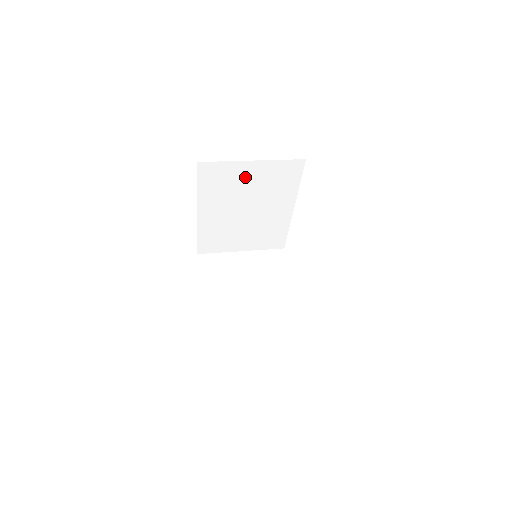
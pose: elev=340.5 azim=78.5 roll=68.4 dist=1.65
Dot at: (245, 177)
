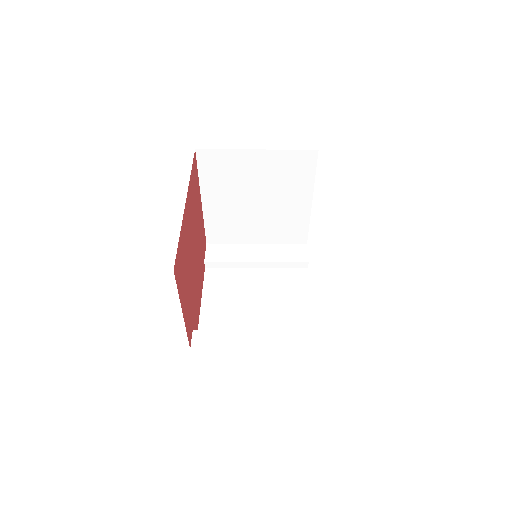
Dot at: occluded
